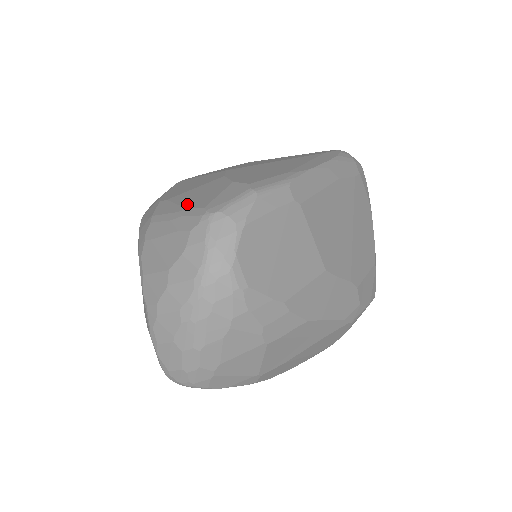
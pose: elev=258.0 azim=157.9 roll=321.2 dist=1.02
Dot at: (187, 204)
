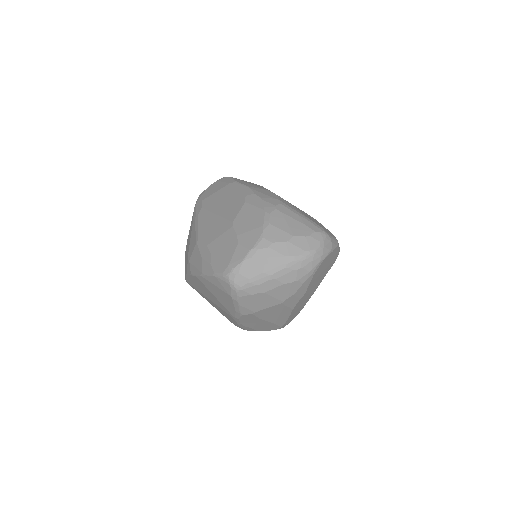
Dot at: occluded
